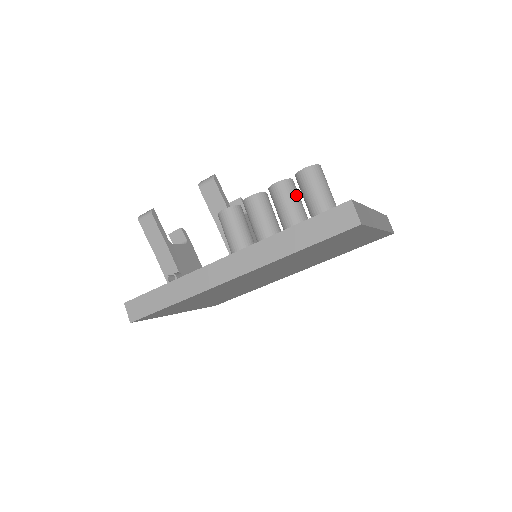
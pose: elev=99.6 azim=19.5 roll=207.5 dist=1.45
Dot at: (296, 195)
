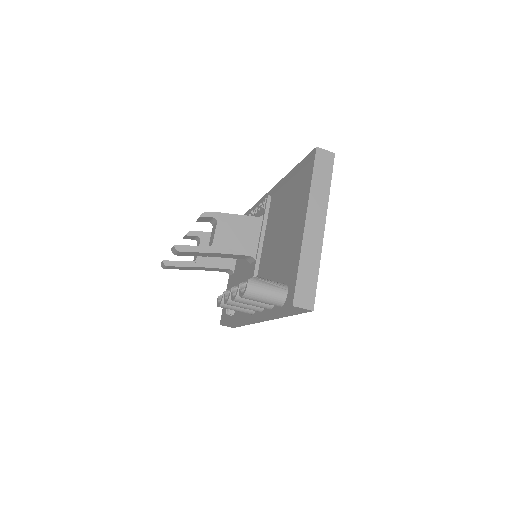
Dot at: occluded
